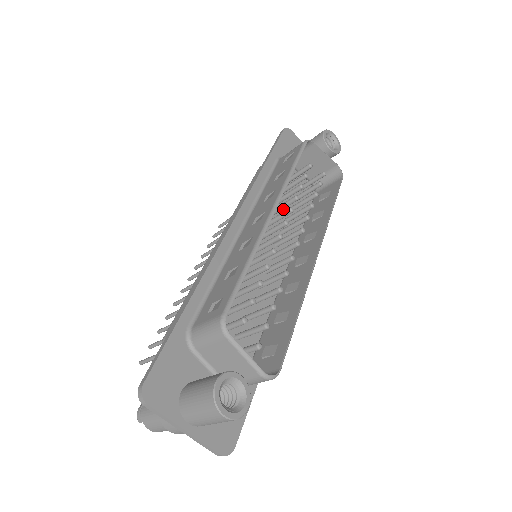
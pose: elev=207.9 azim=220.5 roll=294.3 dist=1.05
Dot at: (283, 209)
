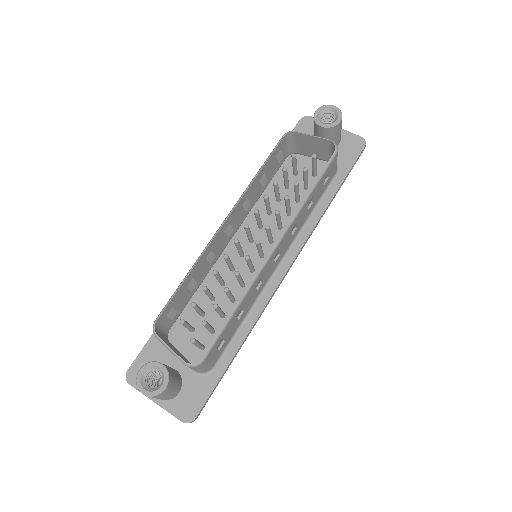
Dot at: occluded
